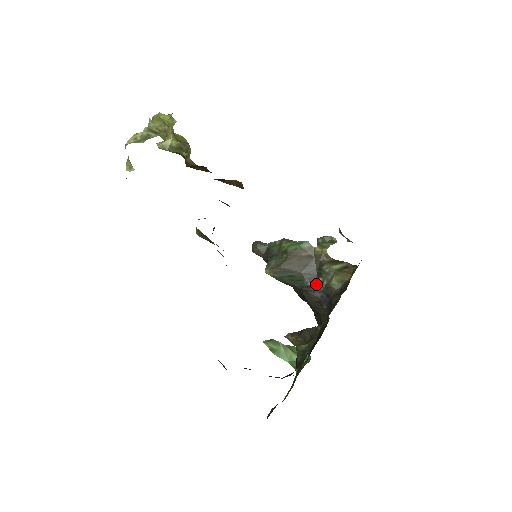
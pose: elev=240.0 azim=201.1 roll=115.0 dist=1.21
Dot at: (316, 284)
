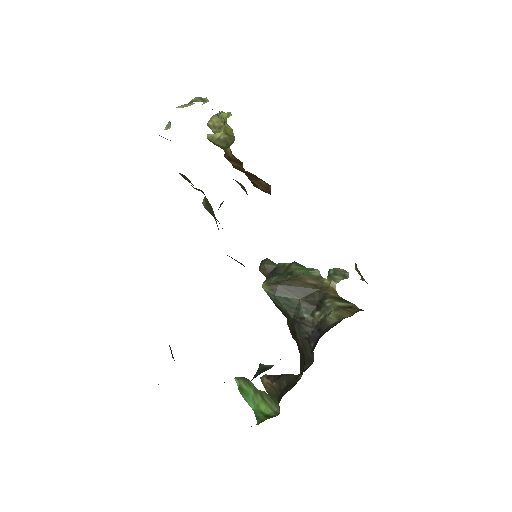
Dot at: (312, 317)
